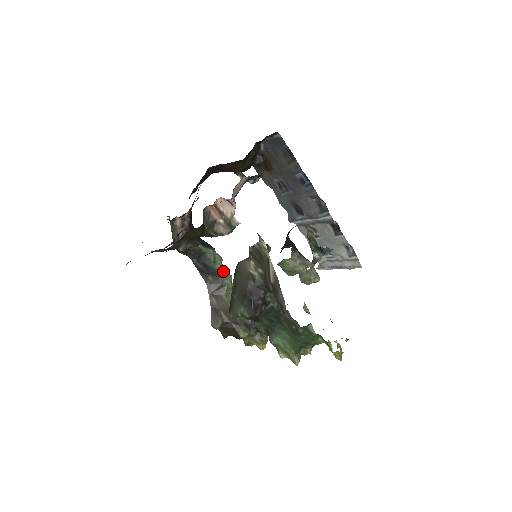
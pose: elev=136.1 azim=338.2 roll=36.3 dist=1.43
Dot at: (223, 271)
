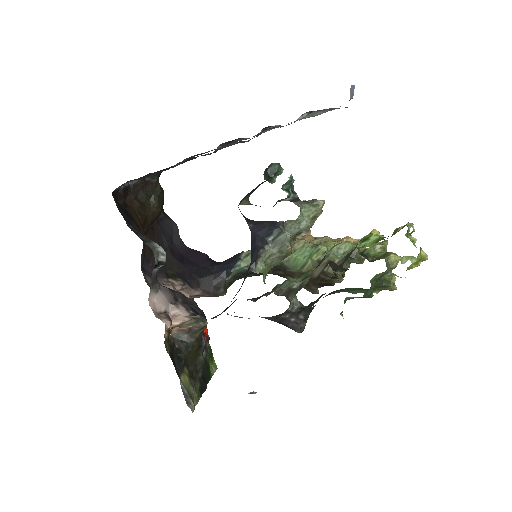
Dot at: occluded
